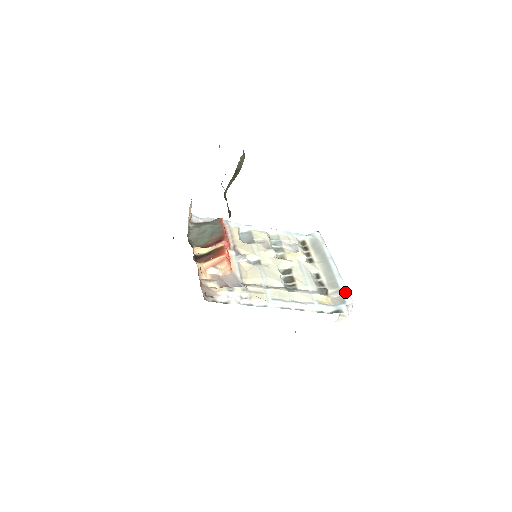
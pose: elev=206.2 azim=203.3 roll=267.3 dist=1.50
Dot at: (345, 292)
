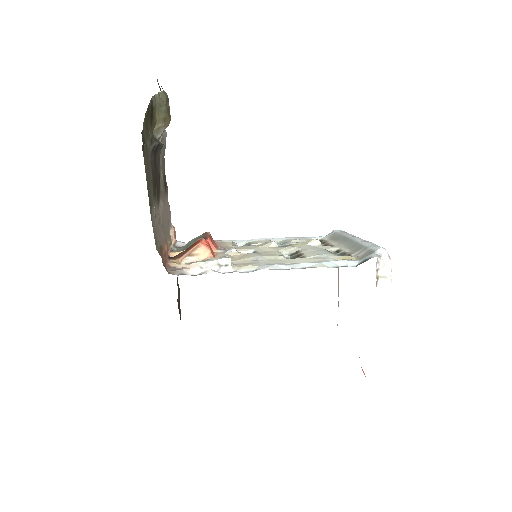
Dot at: (373, 246)
